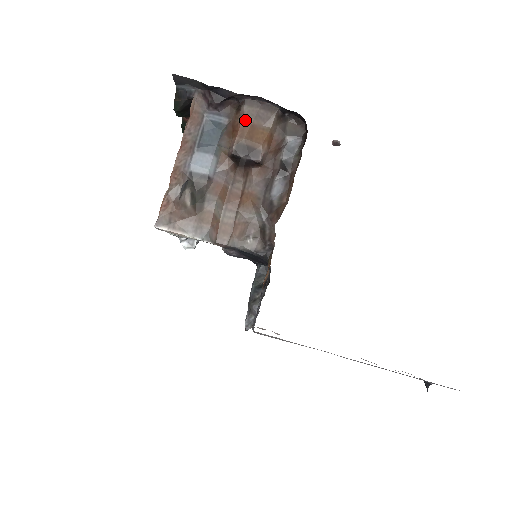
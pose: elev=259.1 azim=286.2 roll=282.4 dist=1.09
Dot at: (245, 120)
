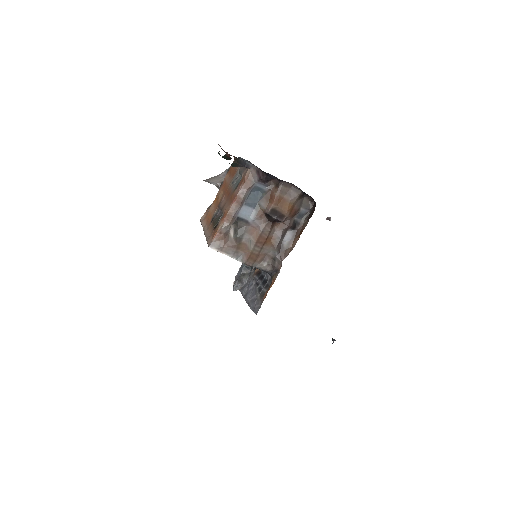
Dot at: (280, 195)
